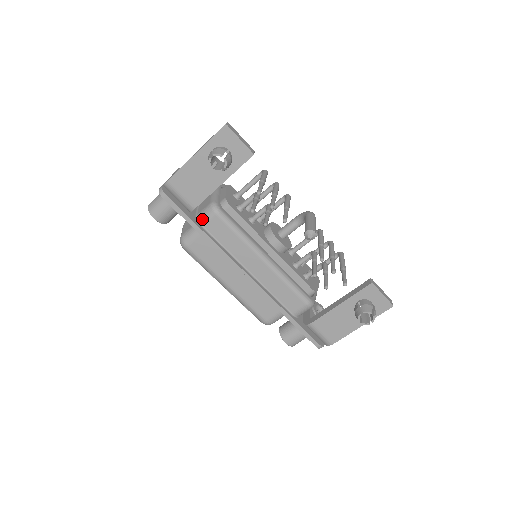
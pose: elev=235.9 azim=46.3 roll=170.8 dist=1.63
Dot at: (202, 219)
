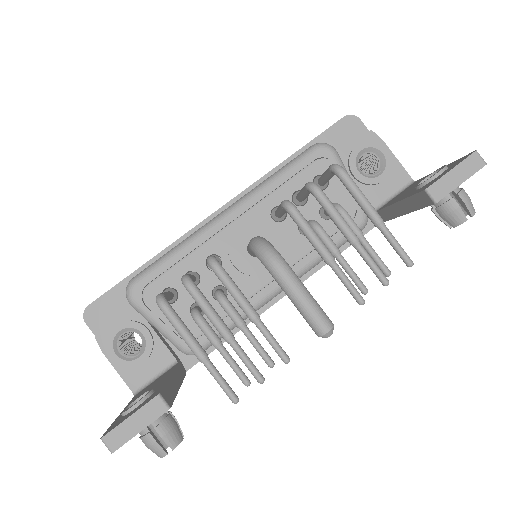
Dot at: occluded
